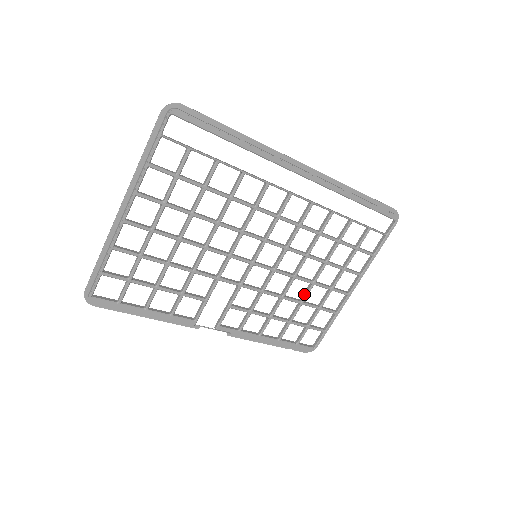
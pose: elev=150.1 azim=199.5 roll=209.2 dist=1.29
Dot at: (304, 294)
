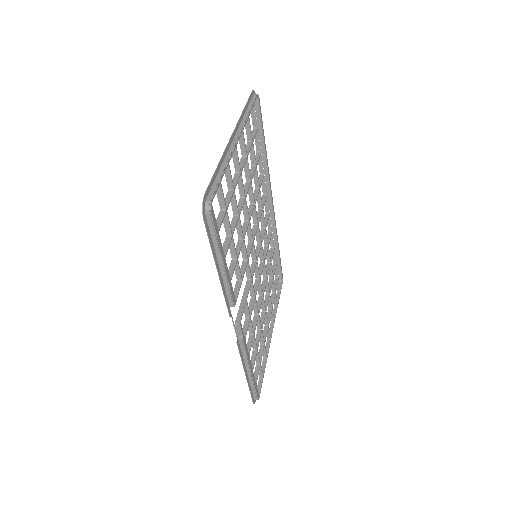
Dot at: (261, 321)
